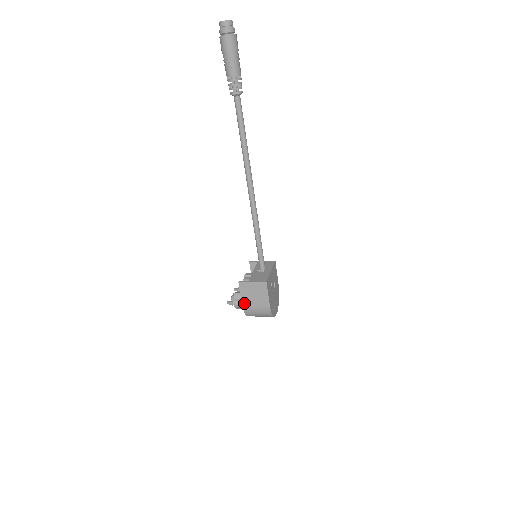
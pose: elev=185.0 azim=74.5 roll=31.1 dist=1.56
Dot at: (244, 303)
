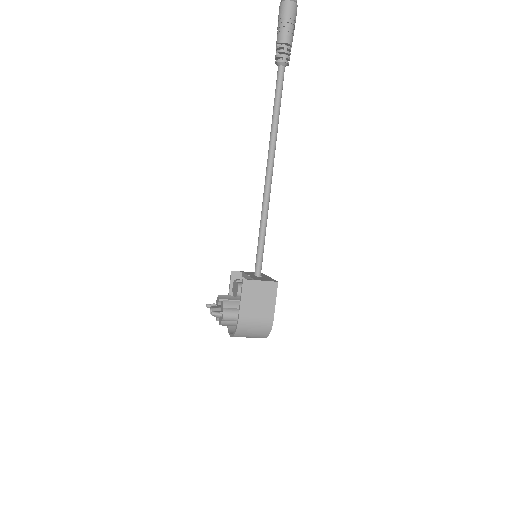
Dot at: (242, 311)
